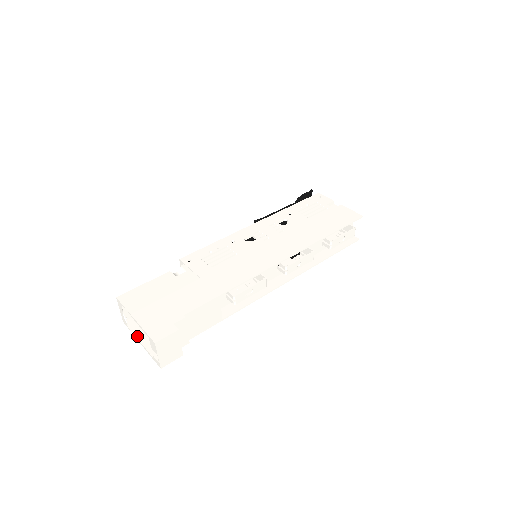
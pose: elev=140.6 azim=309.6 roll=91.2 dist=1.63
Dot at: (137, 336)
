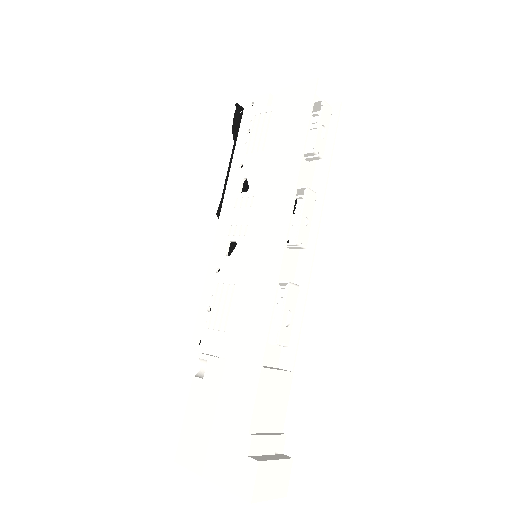
Dot at: occluded
